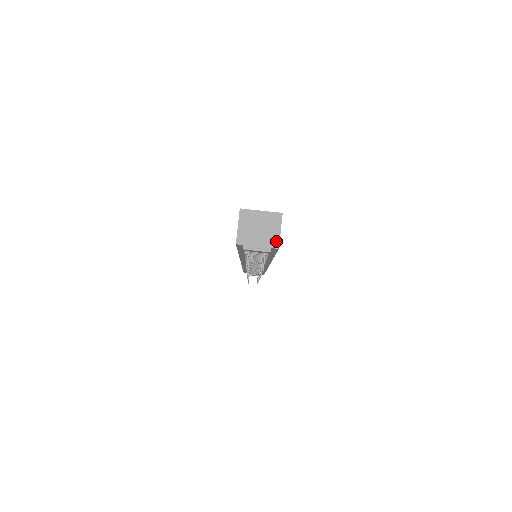
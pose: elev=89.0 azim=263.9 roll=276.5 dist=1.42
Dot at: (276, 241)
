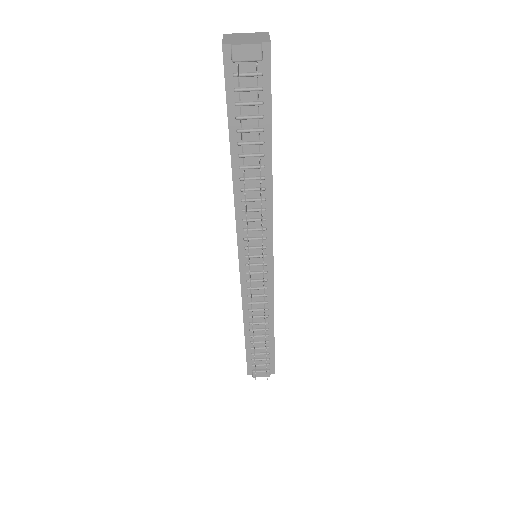
Dot at: (266, 40)
